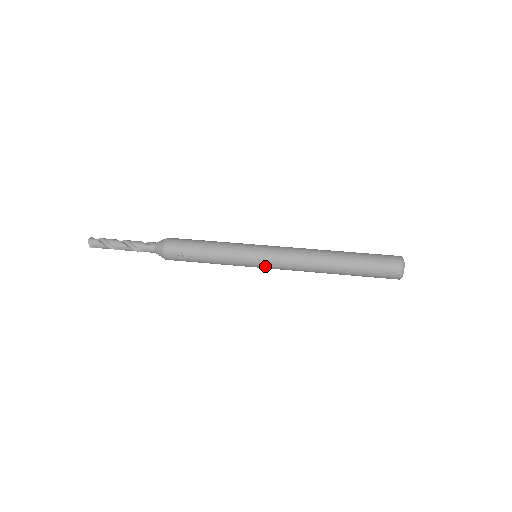
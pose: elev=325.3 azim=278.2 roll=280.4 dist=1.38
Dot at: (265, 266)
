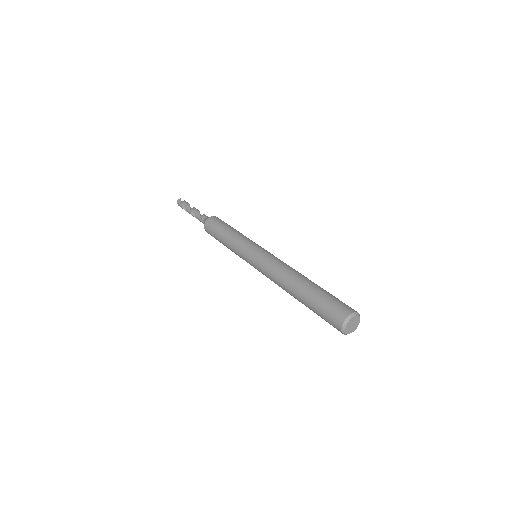
Dot at: occluded
